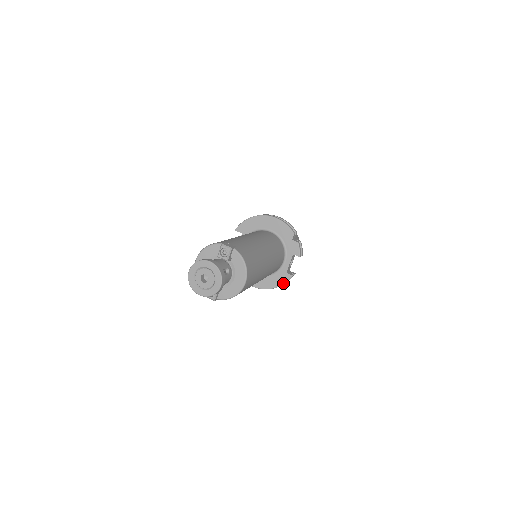
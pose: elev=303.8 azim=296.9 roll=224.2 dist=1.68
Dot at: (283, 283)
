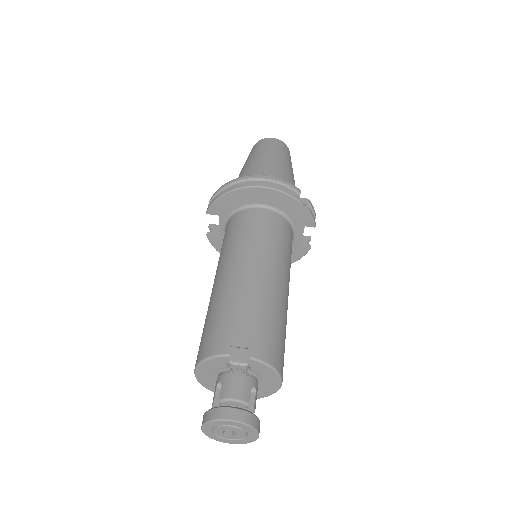
Dot at: (299, 259)
